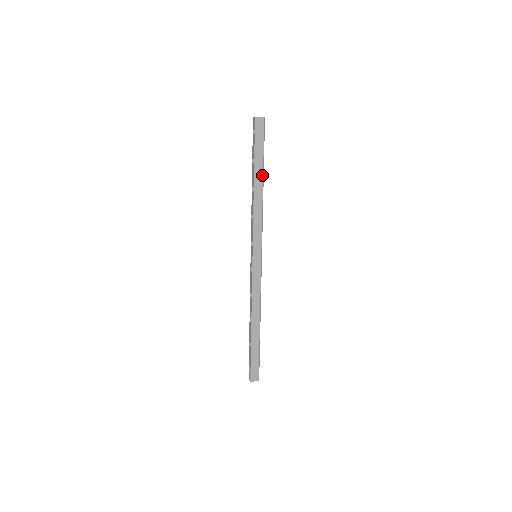
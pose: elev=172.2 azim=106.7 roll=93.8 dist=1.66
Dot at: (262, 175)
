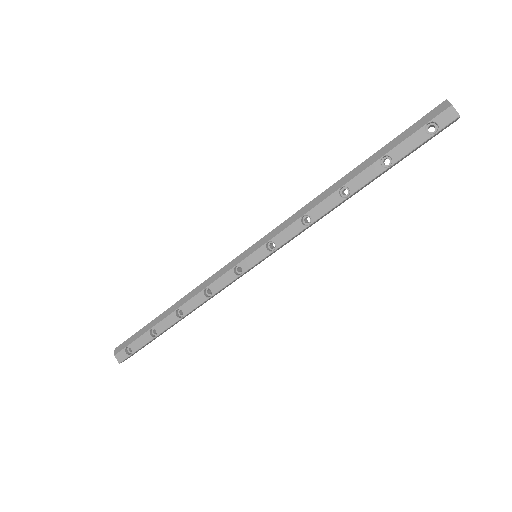
Dot at: (370, 182)
